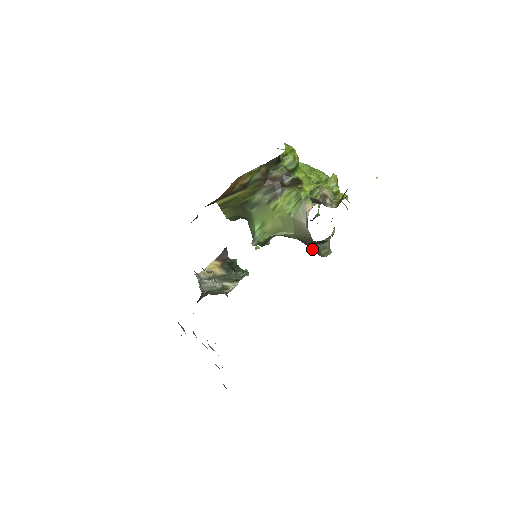
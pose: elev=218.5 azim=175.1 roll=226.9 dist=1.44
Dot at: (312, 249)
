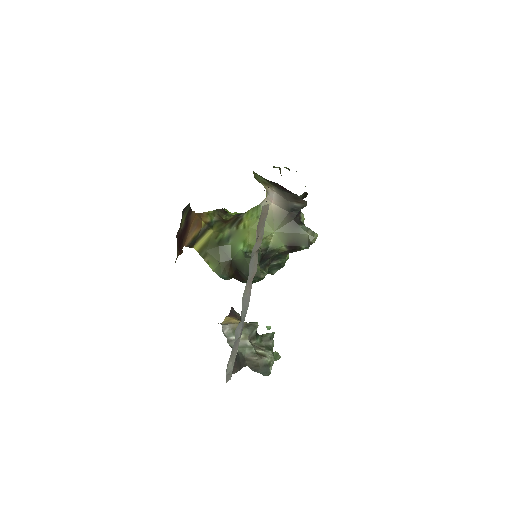
Dot at: (302, 247)
